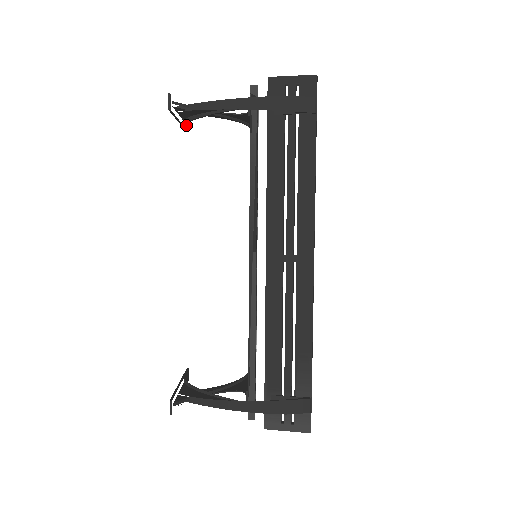
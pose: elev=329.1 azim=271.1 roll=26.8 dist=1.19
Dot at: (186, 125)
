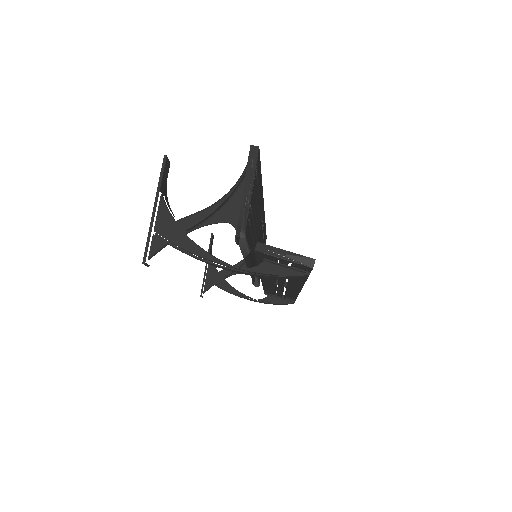
Dot at: (166, 172)
